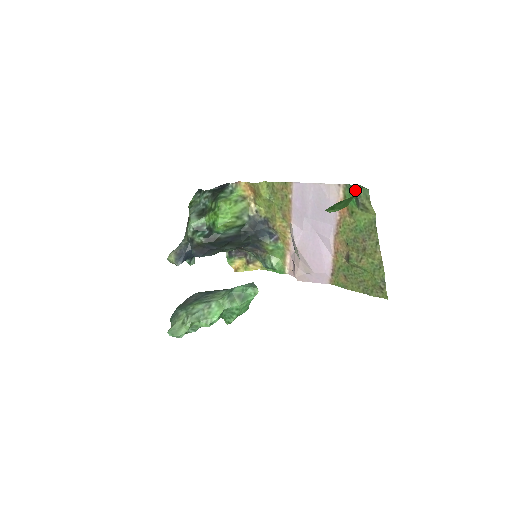
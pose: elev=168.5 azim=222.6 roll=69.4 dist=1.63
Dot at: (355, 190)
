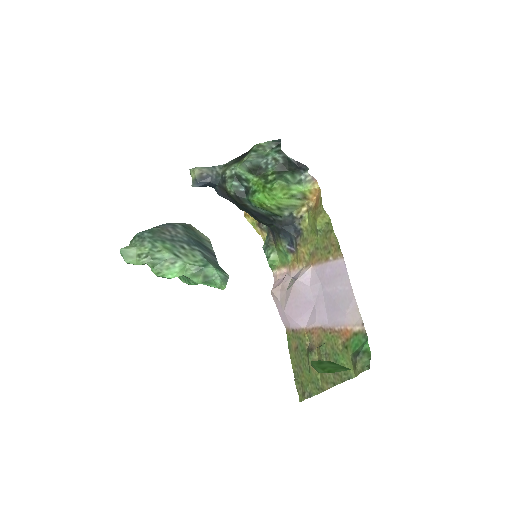
Dot at: (365, 349)
